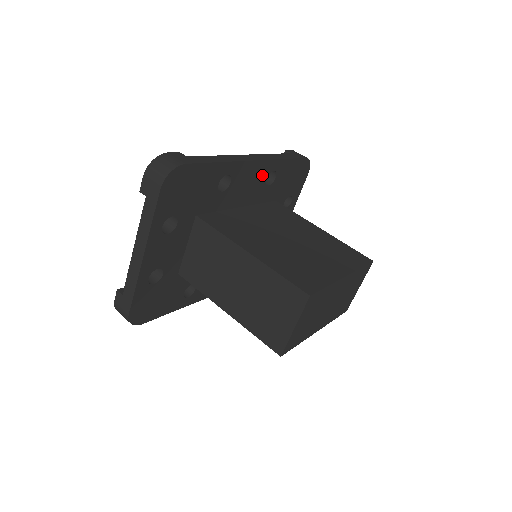
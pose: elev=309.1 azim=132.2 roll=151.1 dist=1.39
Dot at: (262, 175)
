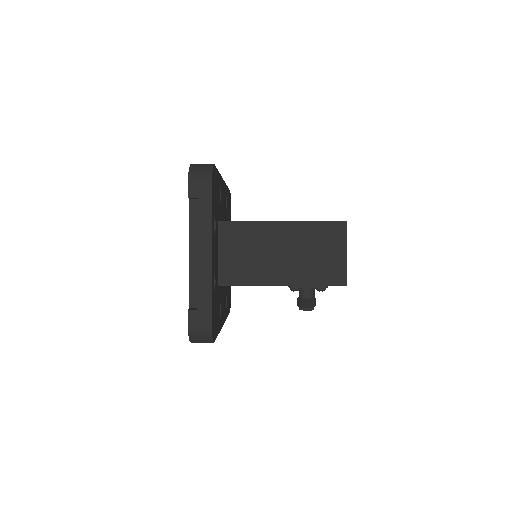
Dot at: (225, 197)
